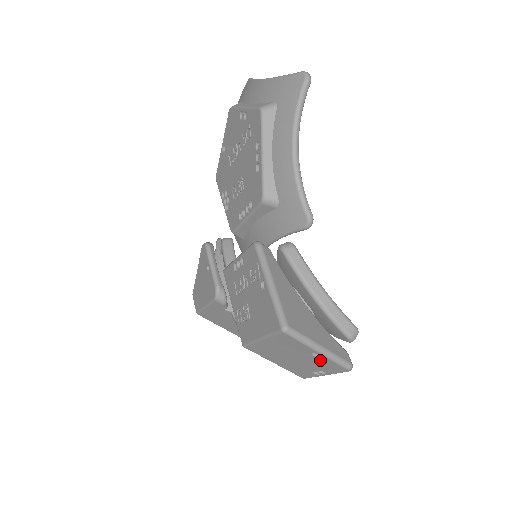
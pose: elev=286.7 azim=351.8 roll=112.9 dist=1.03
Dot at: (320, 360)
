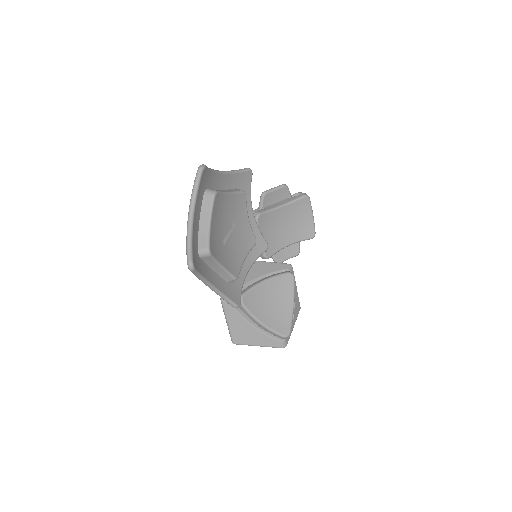
Dot at: occluded
